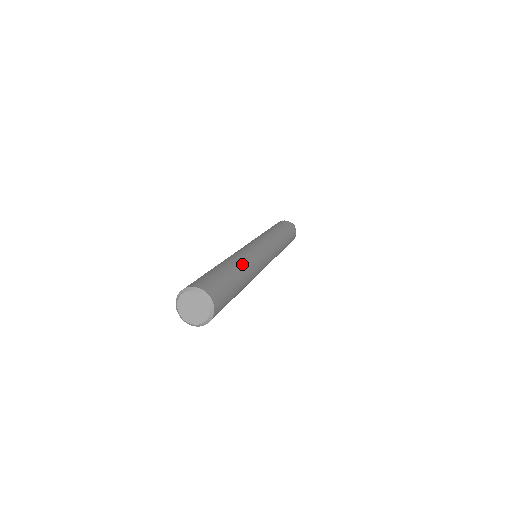
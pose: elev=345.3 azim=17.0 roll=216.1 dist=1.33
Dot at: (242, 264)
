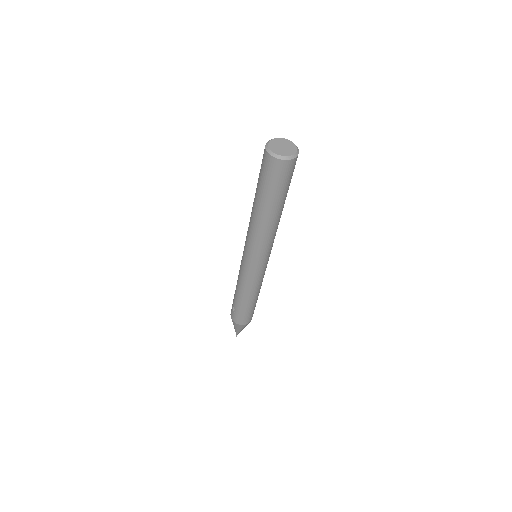
Dot at: occluded
